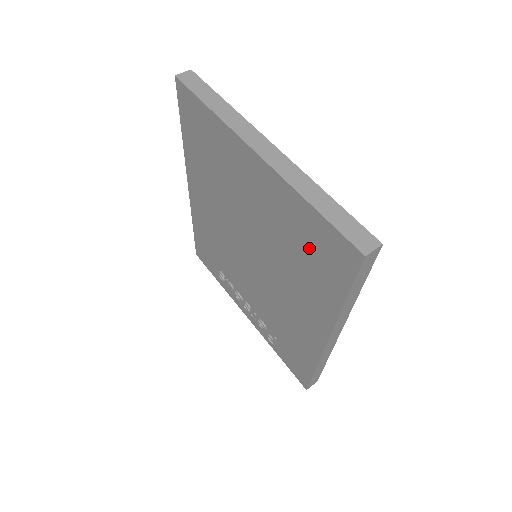
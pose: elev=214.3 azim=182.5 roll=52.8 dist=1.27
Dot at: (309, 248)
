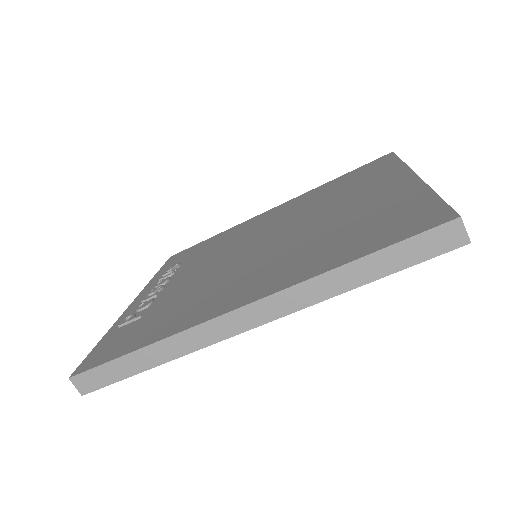
Dot at: (374, 224)
